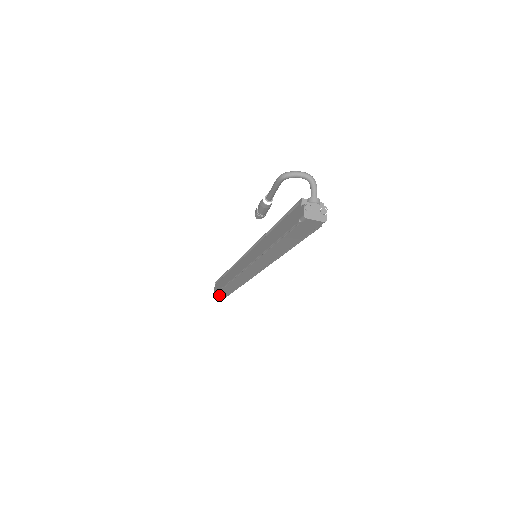
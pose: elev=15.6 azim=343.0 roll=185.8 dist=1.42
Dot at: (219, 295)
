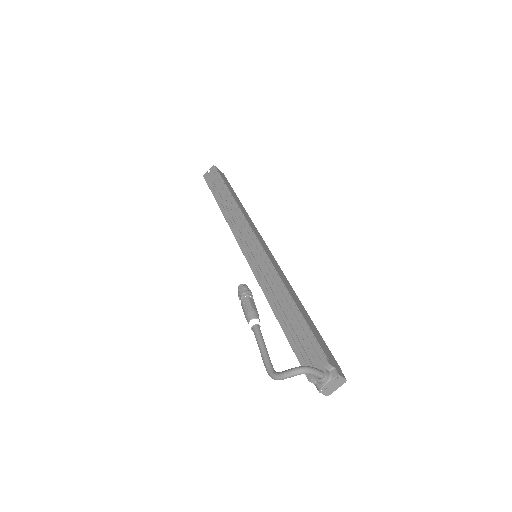
Dot at: occluded
